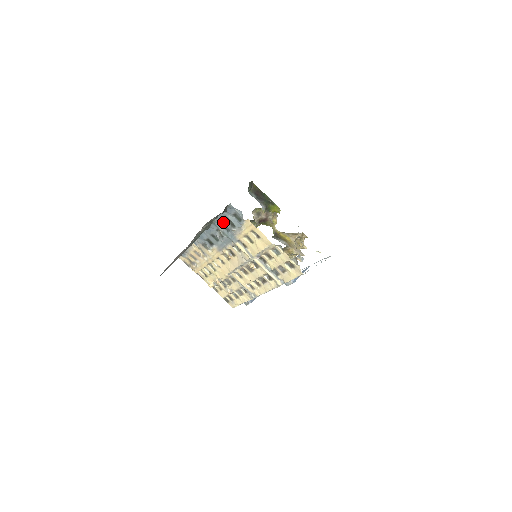
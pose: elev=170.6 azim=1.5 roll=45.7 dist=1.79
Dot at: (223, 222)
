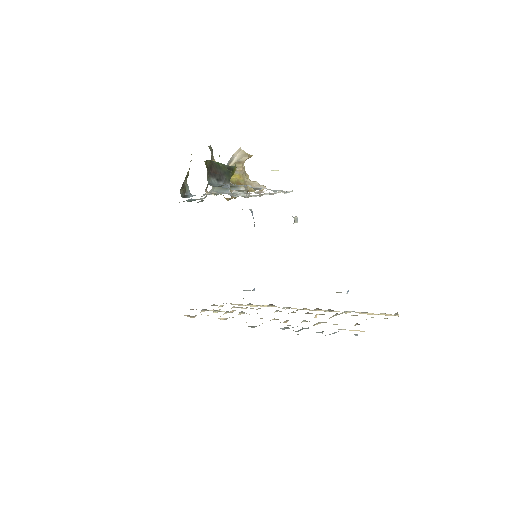
Dot at: occluded
